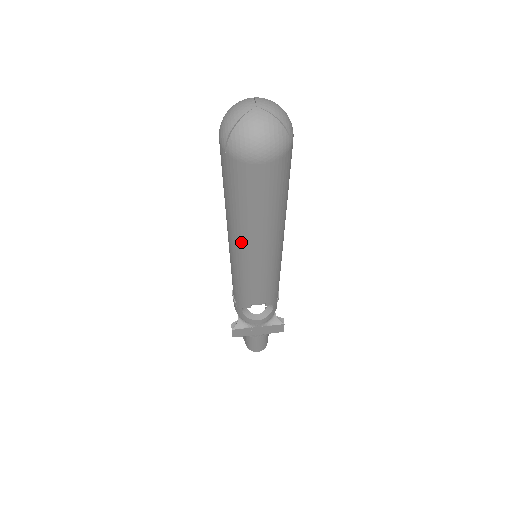
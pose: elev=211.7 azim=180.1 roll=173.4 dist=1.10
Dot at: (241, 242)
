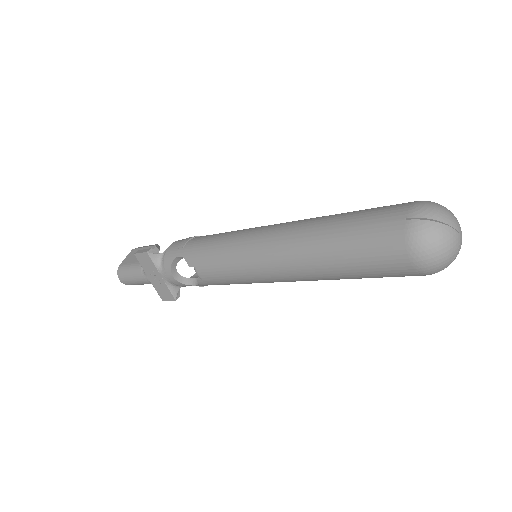
Dot at: (287, 248)
